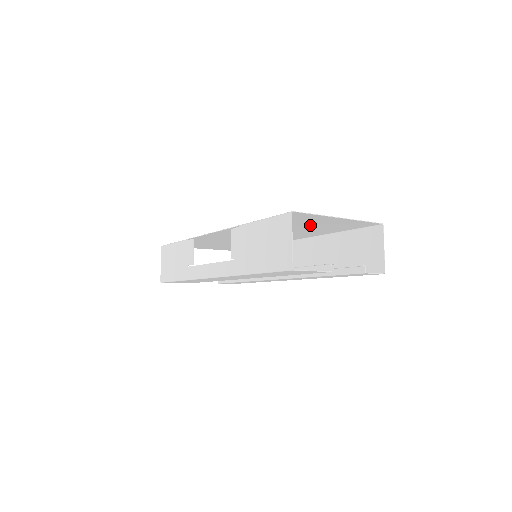
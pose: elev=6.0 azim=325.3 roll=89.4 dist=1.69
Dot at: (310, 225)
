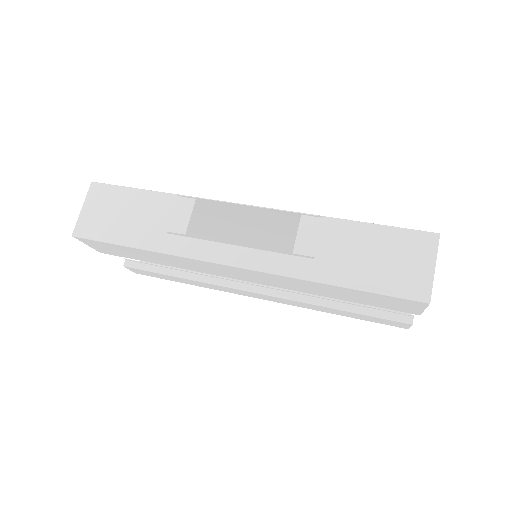
Dot at: occluded
